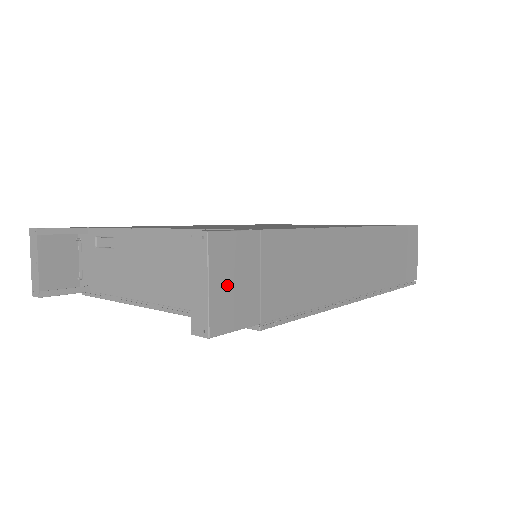
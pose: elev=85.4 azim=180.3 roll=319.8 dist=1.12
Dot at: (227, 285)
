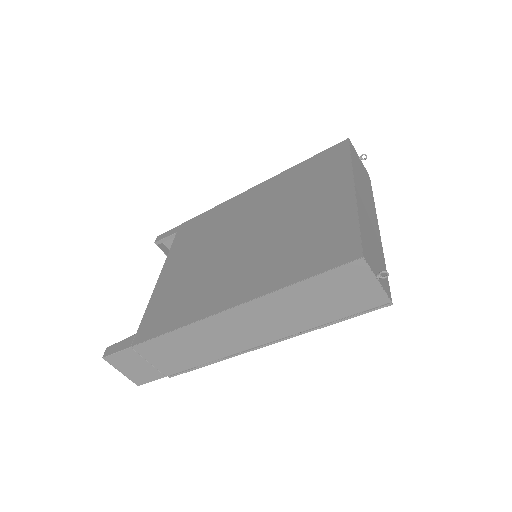
Dot at: (131, 370)
